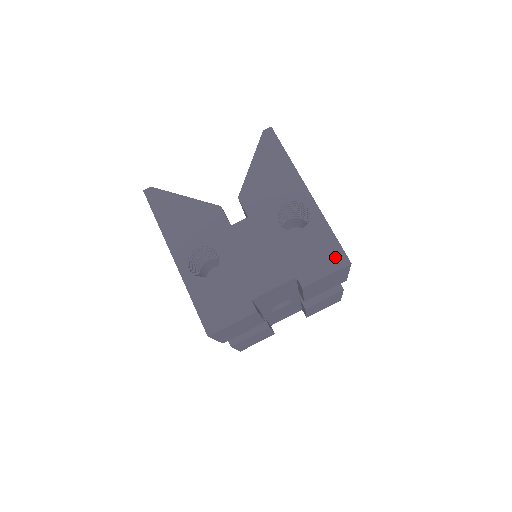
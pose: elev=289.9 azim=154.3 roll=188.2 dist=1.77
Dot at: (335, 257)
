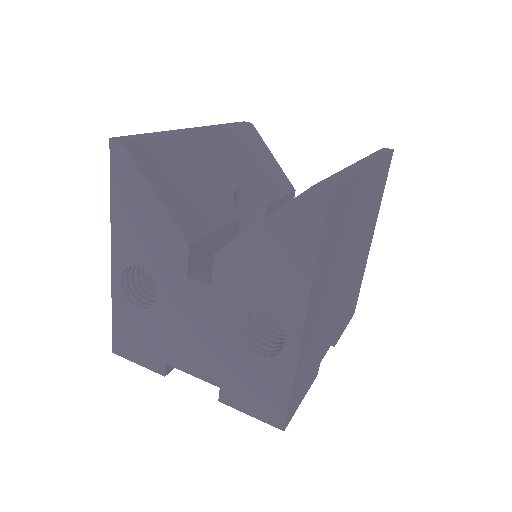
Dot at: (272, 411)
